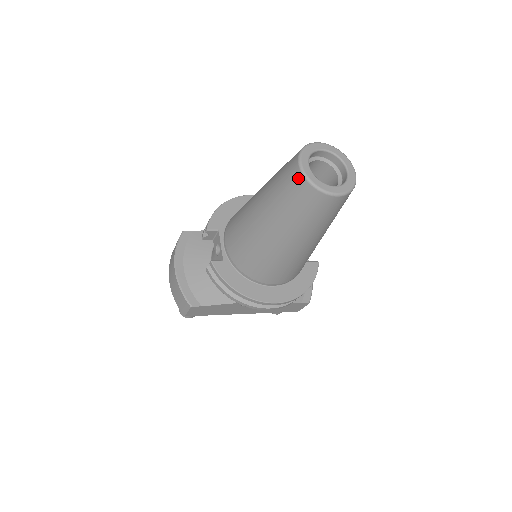
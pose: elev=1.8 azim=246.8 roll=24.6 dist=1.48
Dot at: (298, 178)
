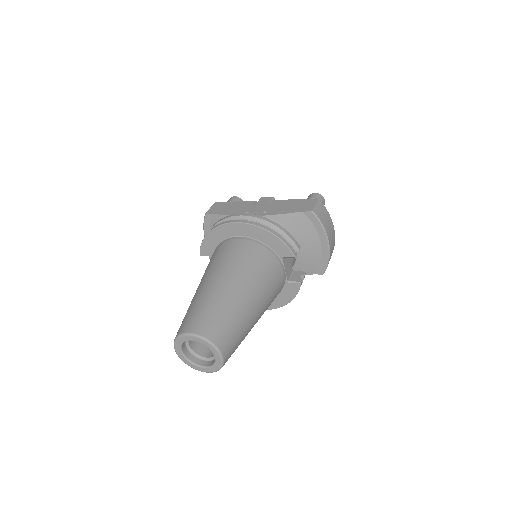
Dot at: occluded
